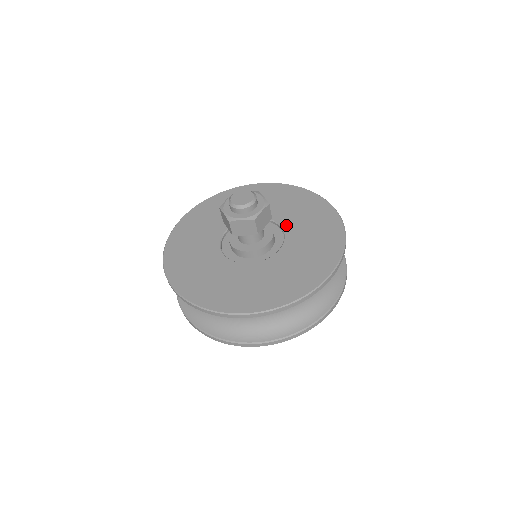
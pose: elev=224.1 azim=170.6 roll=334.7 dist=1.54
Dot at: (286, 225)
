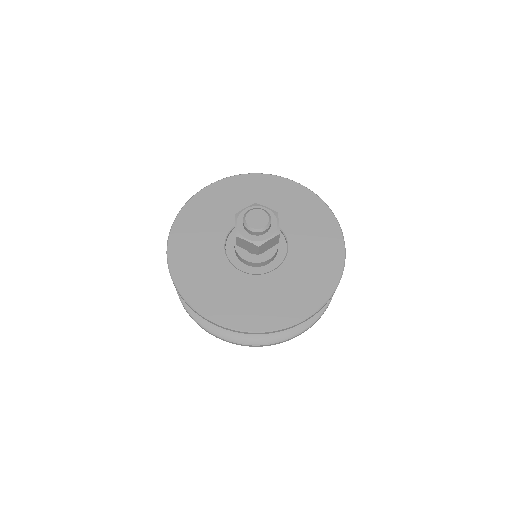
Dot at: (293, 245)
